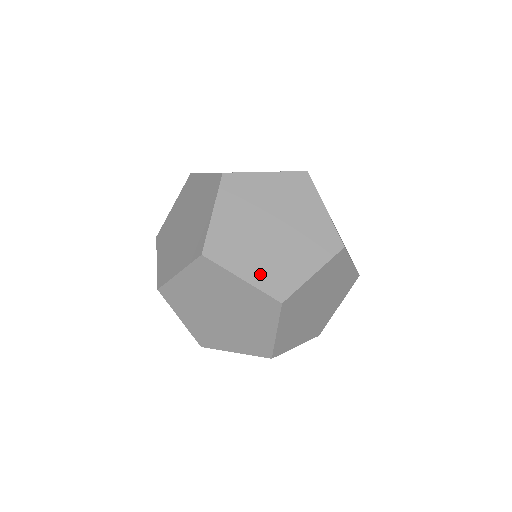
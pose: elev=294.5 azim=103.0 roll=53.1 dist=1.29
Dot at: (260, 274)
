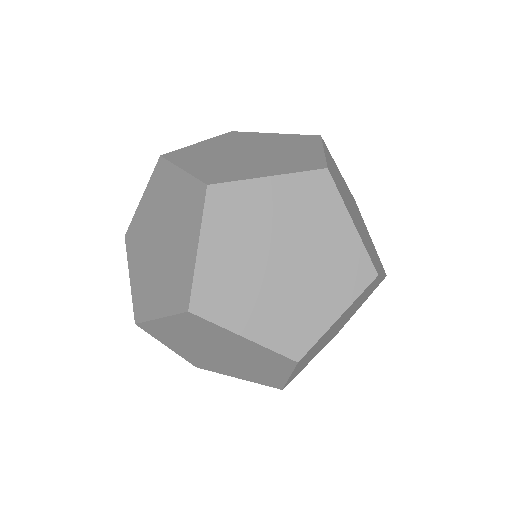
Dot at: (268, 328)
